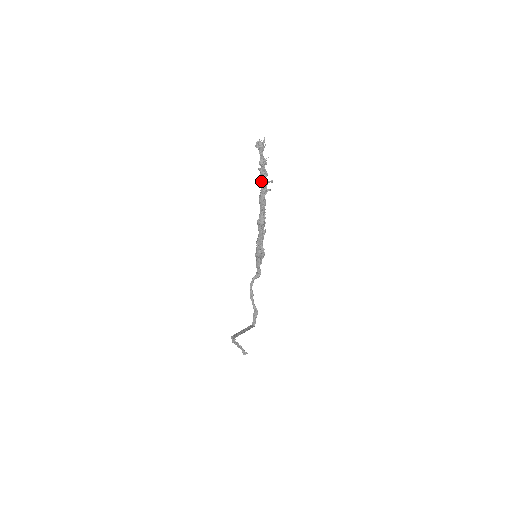
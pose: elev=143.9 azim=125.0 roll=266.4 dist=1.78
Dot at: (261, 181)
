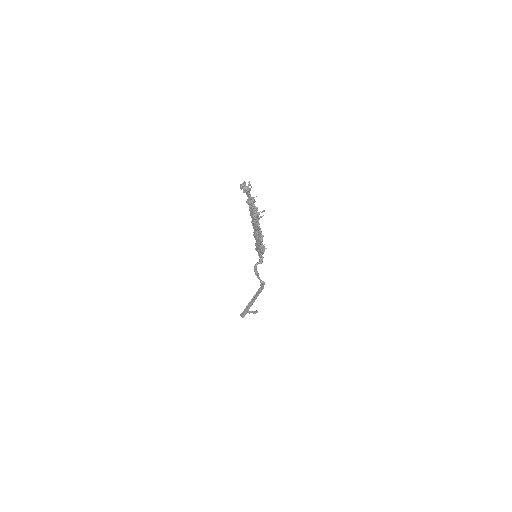
Dot at: (251, 215)
